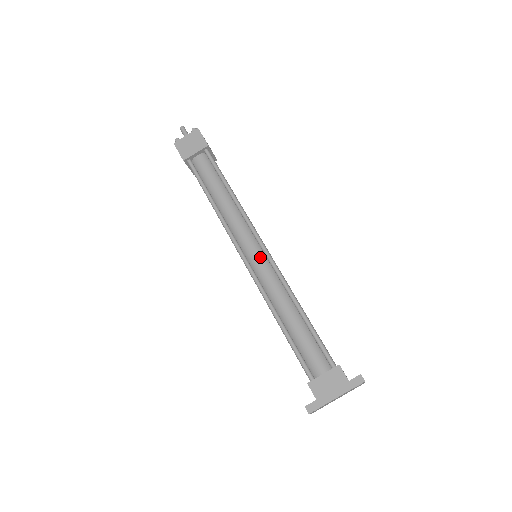
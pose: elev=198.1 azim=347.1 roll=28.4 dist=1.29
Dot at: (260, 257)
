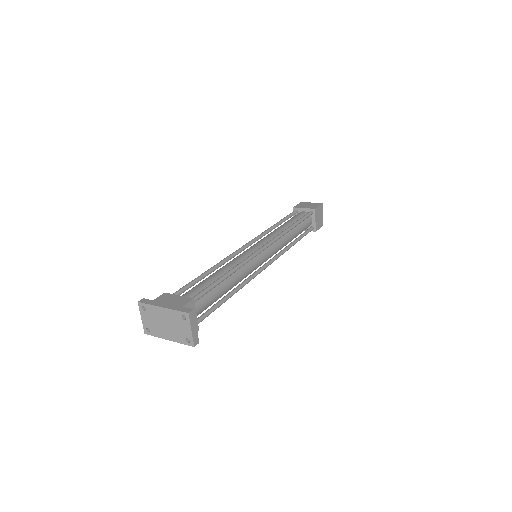
Dot at: (254, 249)
